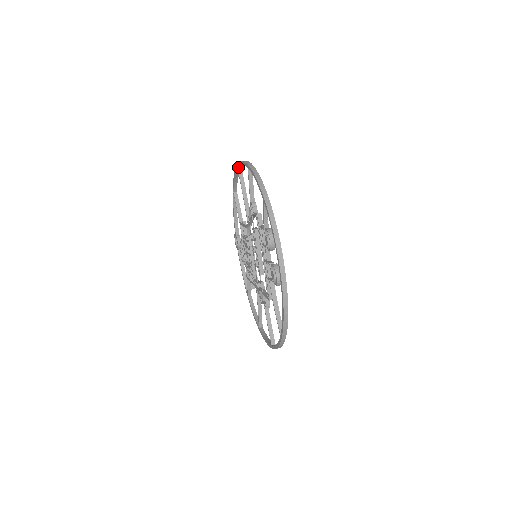
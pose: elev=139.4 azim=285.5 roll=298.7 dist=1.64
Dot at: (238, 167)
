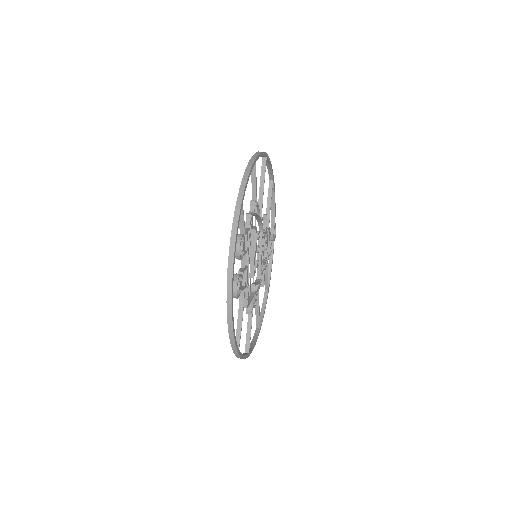
Dot at: (262, 156)
